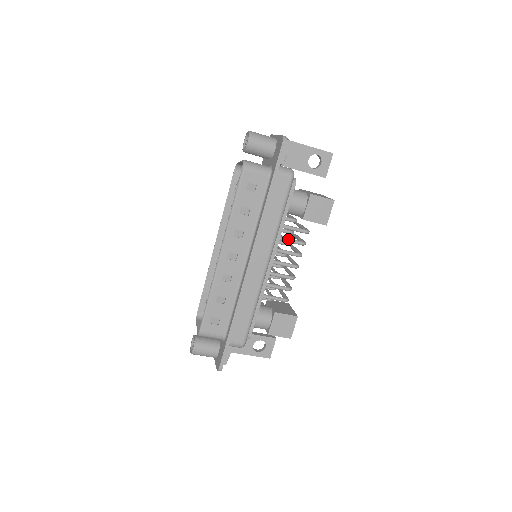
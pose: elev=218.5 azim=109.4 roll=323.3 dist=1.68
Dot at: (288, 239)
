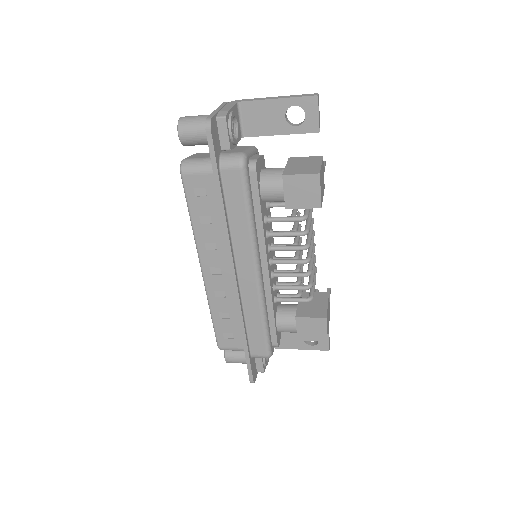
Dot at: (280, 233)
